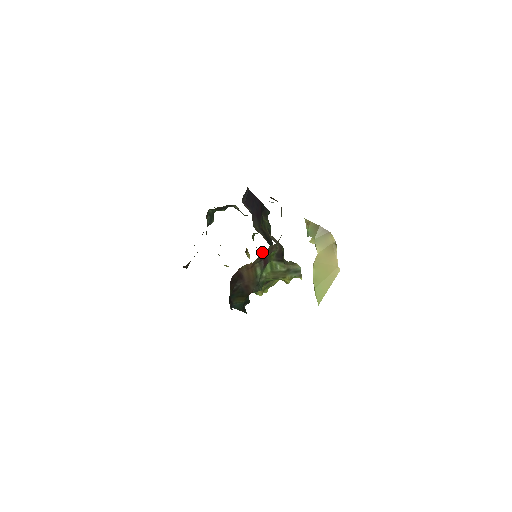
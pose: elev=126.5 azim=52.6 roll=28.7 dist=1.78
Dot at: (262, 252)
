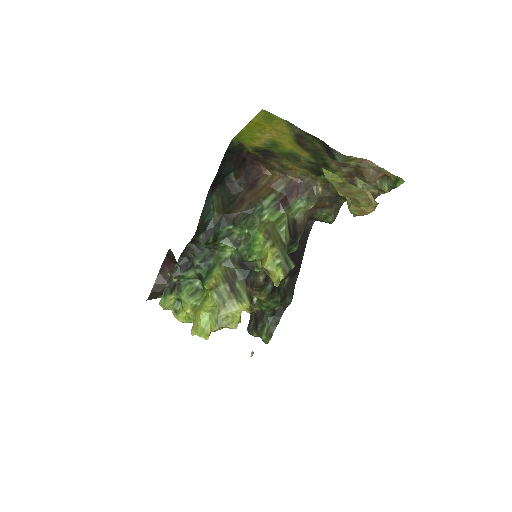
Dot at: occluded
